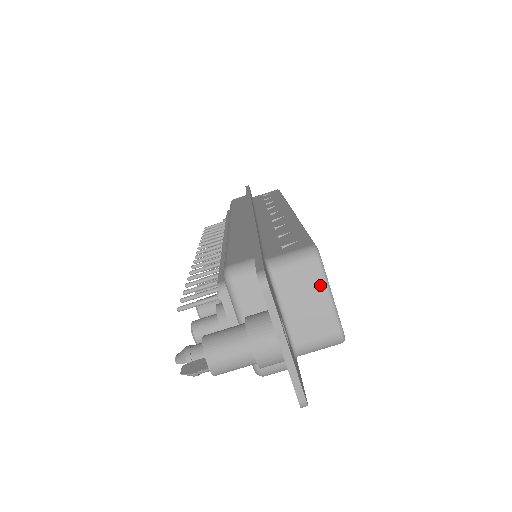
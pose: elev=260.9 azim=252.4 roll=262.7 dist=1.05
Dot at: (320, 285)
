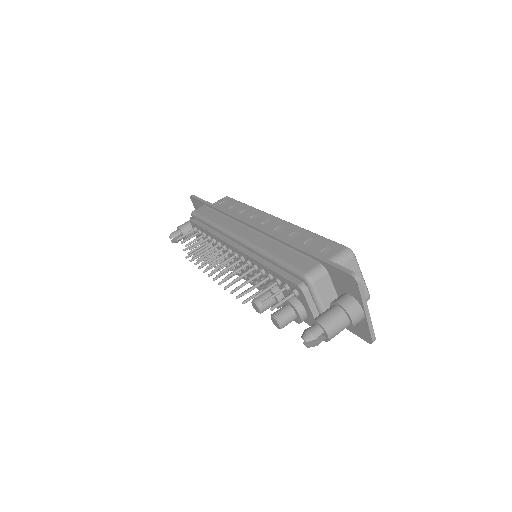
Dot at: (357, 270)
